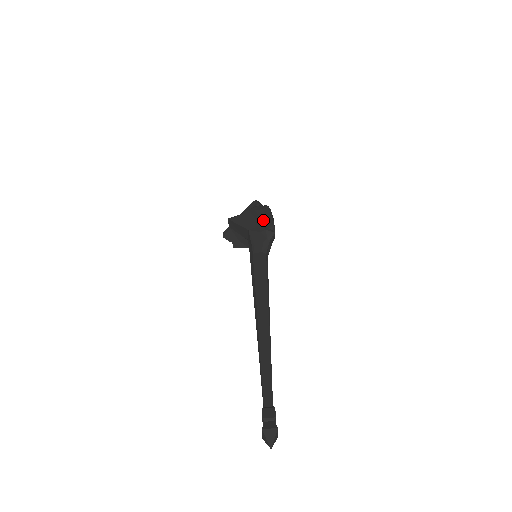
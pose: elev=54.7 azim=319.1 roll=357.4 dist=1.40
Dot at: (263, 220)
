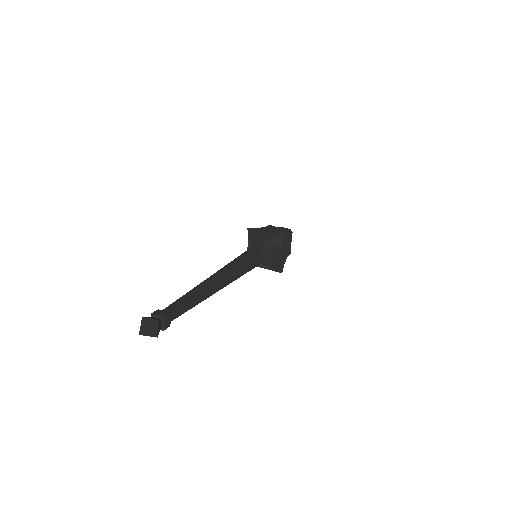
Dot at: (277, 231)
